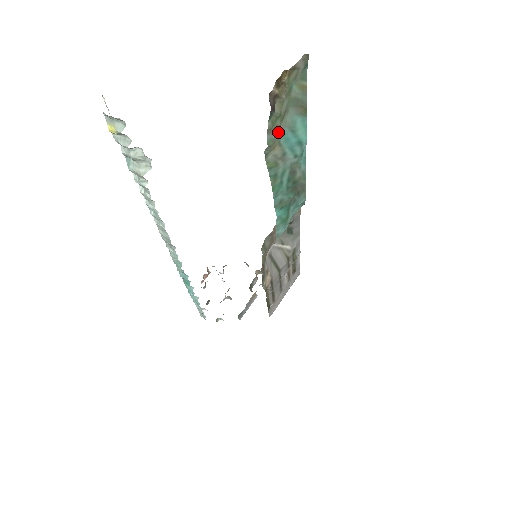
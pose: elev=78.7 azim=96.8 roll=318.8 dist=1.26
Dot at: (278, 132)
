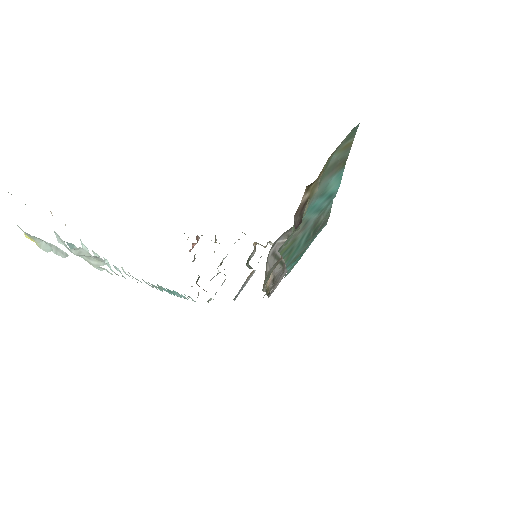
Dot at: occluded
